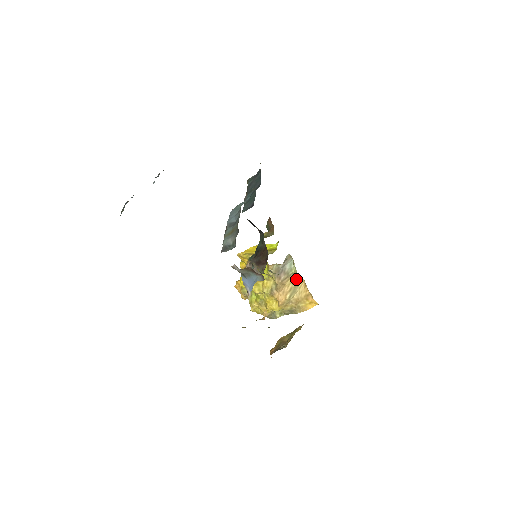
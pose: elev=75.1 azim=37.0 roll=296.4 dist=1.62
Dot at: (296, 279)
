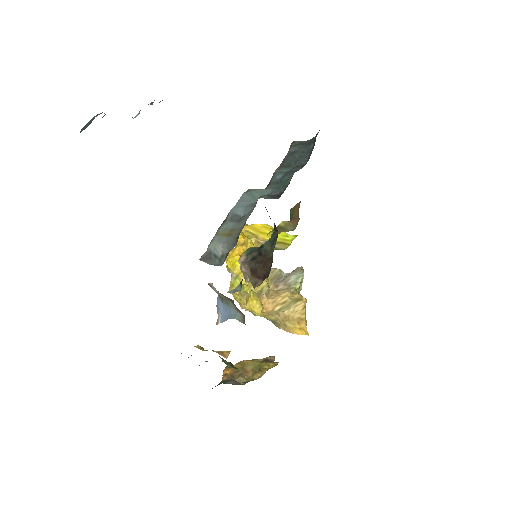
Dot at: (297, 295)
